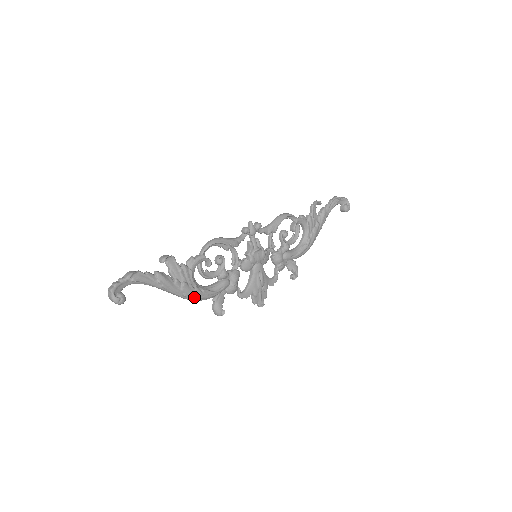
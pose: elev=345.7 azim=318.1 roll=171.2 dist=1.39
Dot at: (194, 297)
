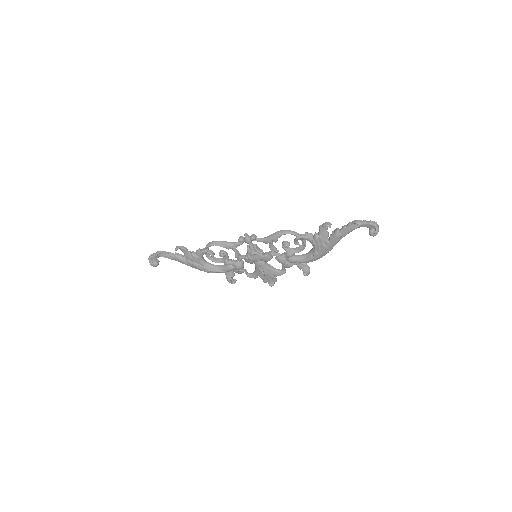
Dot at: (205, 271)
